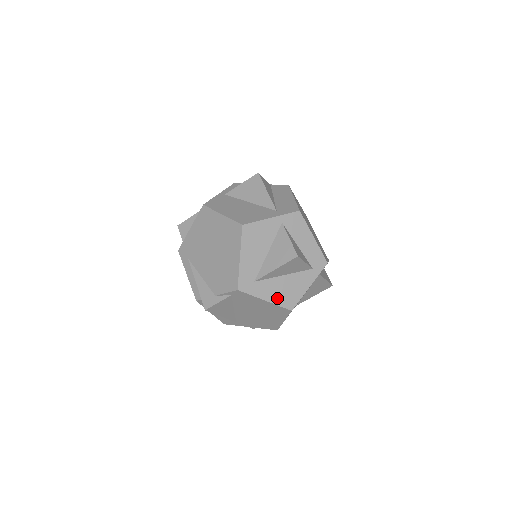
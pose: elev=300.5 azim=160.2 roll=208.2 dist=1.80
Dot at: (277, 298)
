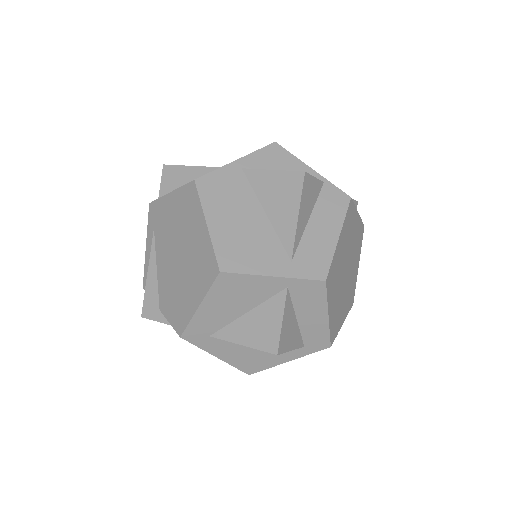
Dot at: (235, 359)
